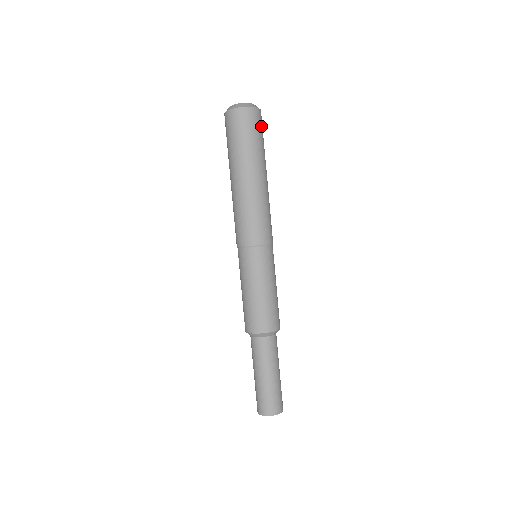
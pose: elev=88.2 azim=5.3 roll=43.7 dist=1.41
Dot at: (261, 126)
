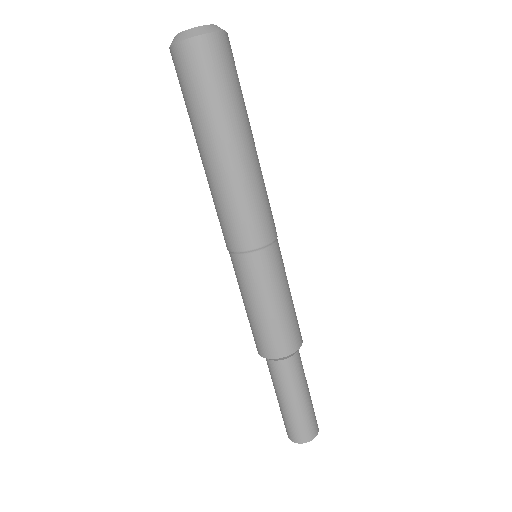
Dot at: (212, 65)
